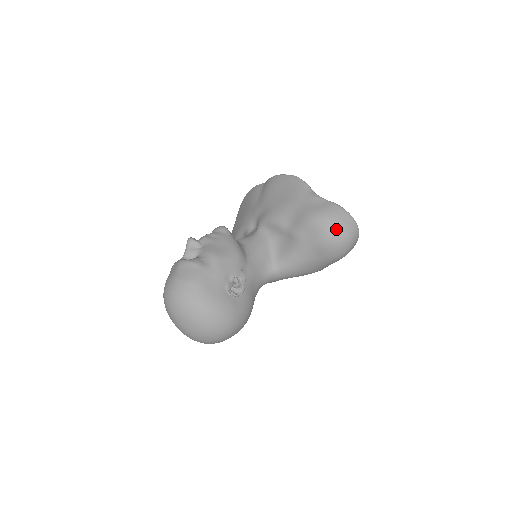
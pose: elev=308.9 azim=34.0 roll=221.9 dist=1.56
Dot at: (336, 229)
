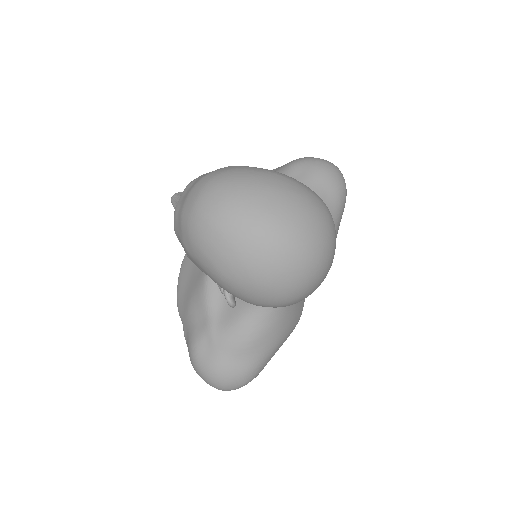
Dot at: (321, 159)
